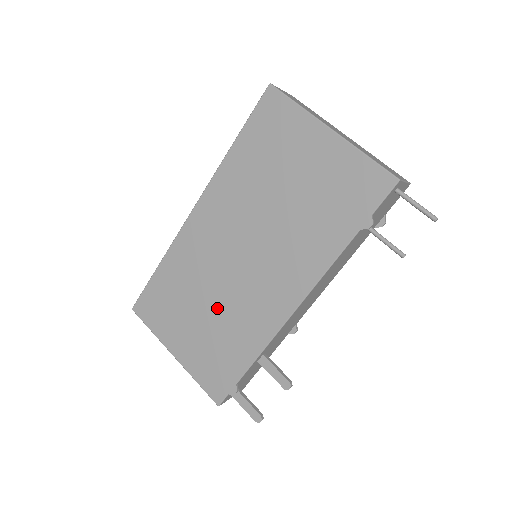
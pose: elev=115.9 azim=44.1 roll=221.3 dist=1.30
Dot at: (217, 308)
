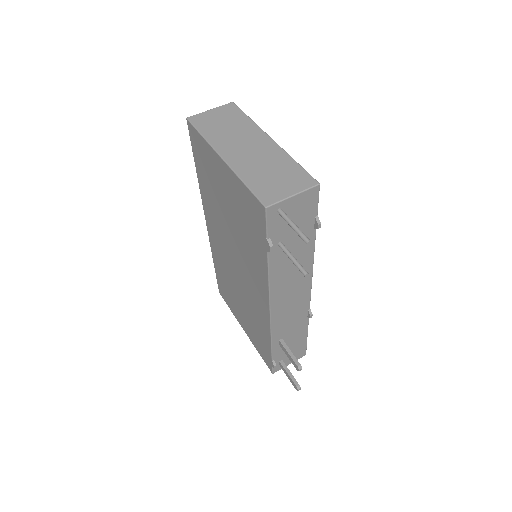
Dot at: (243, 301)
